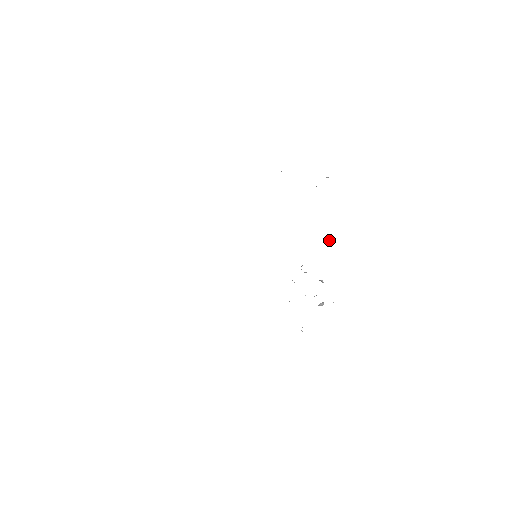
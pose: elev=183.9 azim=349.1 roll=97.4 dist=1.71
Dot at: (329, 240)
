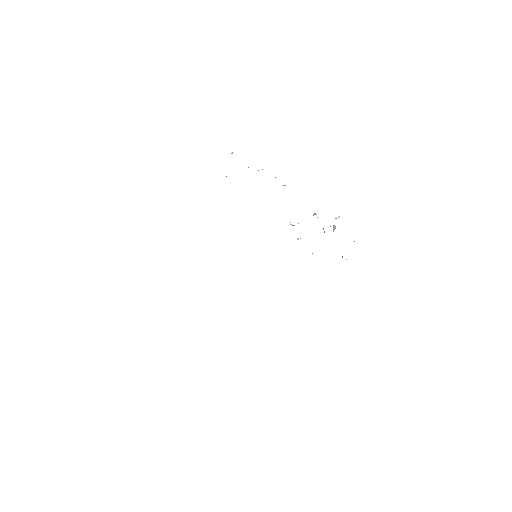
Dot at: occluded
